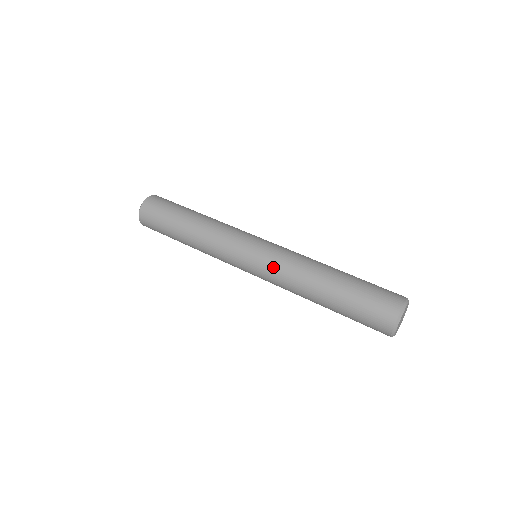
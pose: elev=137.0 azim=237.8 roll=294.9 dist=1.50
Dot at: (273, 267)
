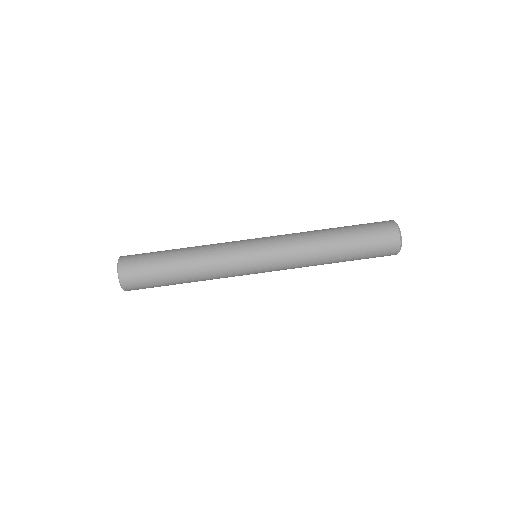
Dot at: (285, 258)
